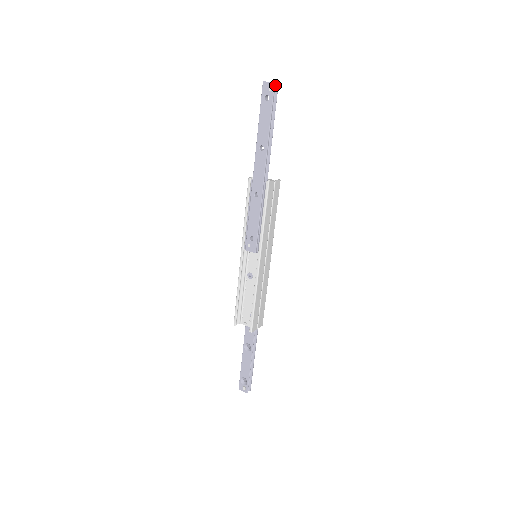
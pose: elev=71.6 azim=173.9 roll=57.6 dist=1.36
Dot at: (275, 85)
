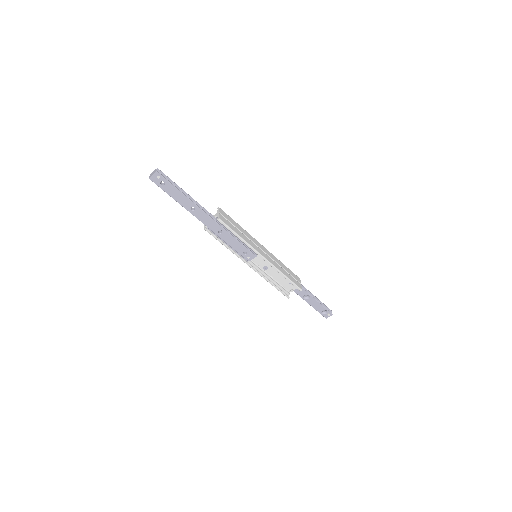
Dot at: (157, 172)
